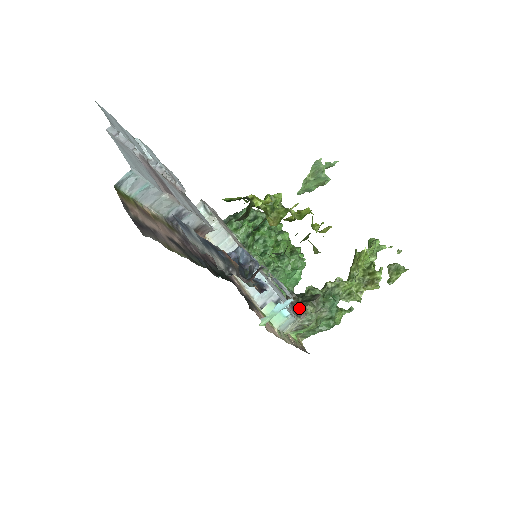
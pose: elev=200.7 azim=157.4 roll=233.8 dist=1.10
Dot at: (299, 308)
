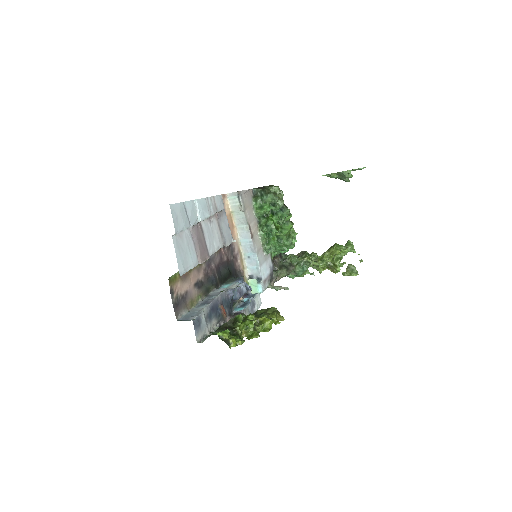
Dot at: (276, 274)
